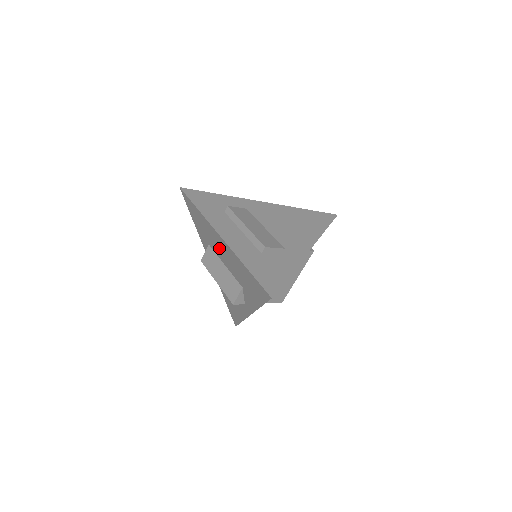
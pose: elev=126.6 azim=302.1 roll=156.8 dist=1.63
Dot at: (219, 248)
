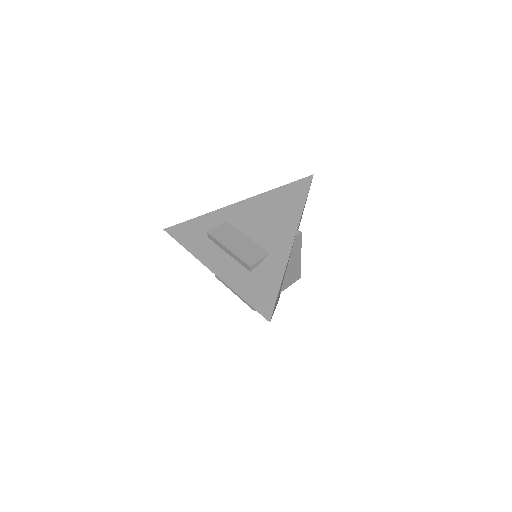
Dot at: occluded
